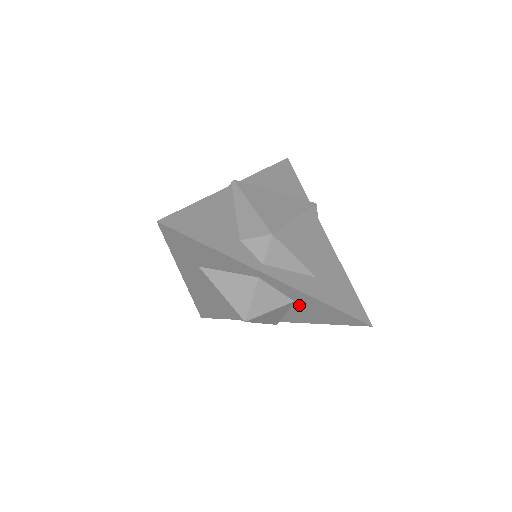
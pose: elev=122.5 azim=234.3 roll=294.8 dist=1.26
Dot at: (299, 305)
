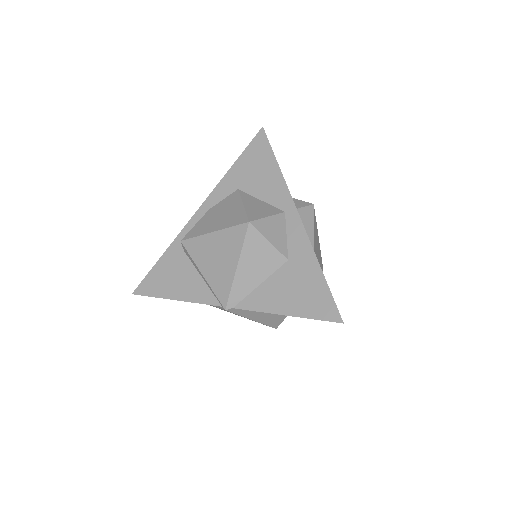
Dot at: (288, 269)
